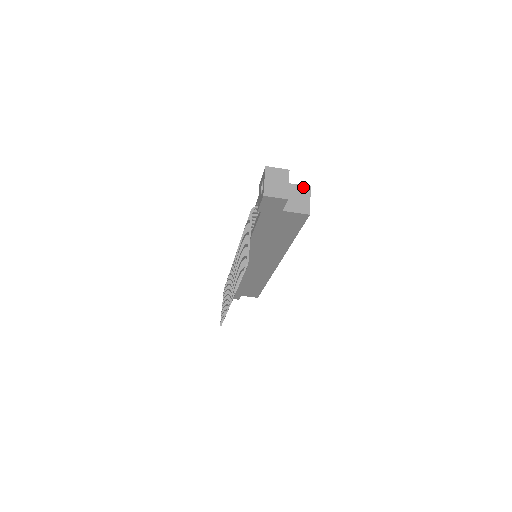
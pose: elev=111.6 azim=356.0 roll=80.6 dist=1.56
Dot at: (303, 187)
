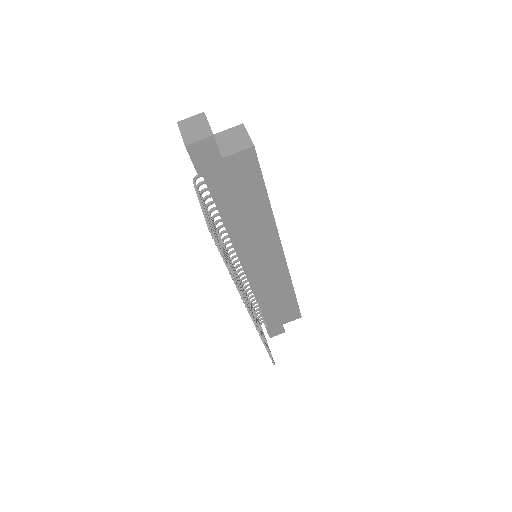
Dot at: (235, 128)
